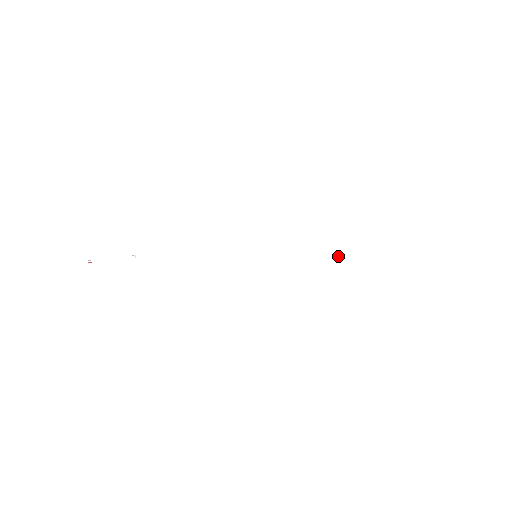
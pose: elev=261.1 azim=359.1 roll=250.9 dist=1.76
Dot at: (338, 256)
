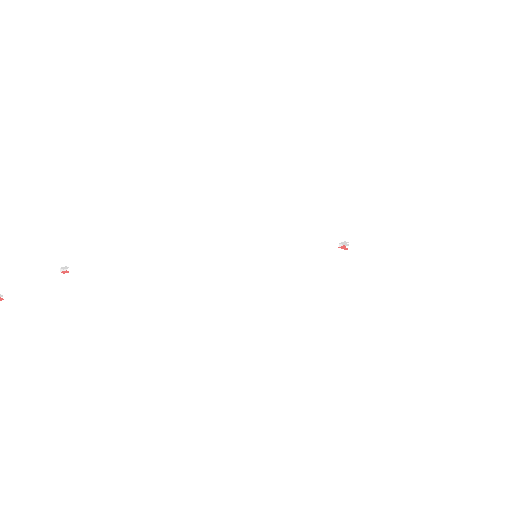
Dot at: (347, 248)
